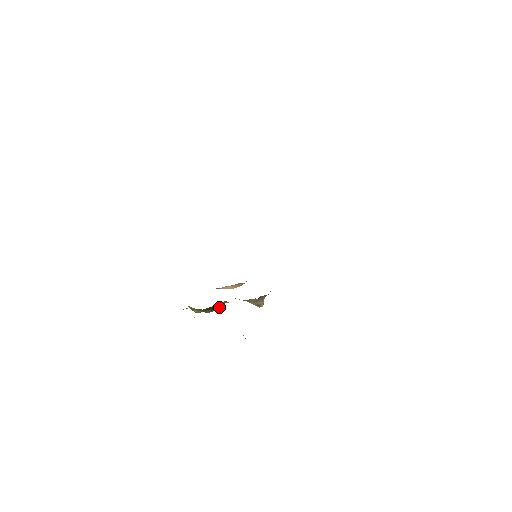
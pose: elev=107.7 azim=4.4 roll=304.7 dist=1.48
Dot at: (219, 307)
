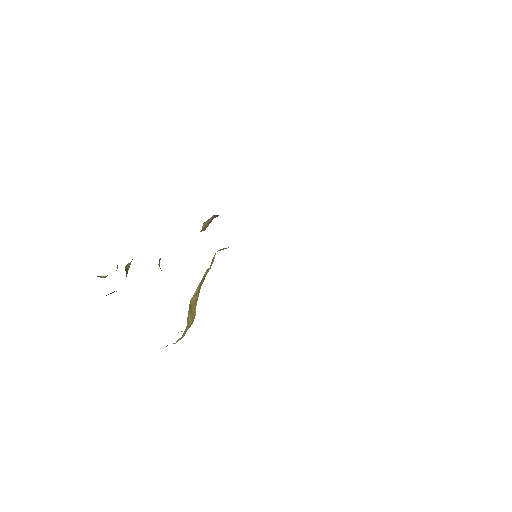
Dot at: occluded
